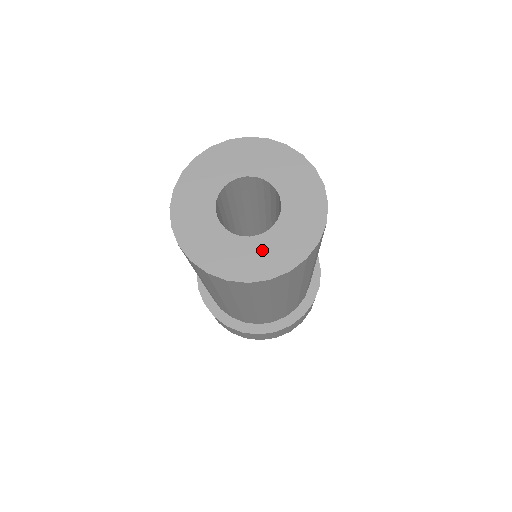
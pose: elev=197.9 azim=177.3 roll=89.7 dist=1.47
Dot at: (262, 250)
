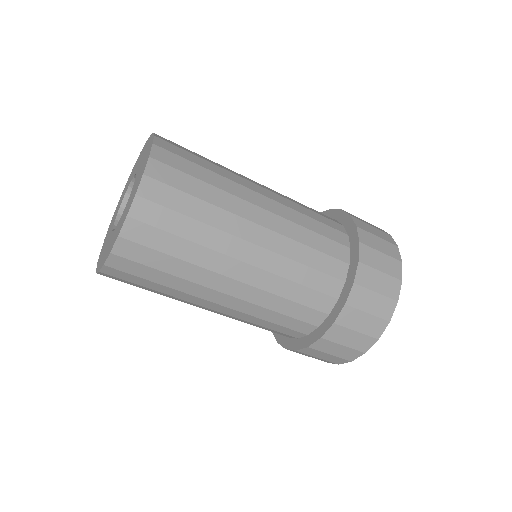
Dot at: occluded
